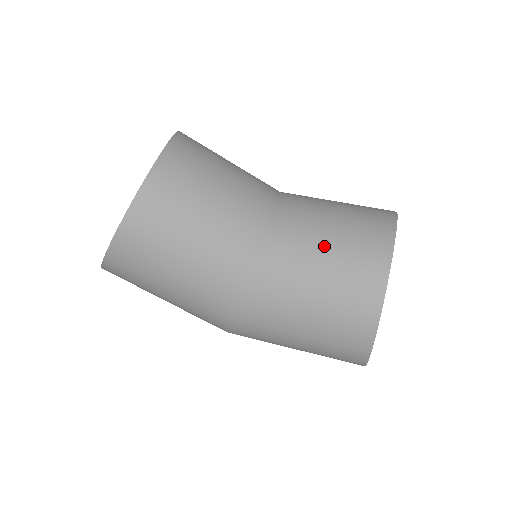
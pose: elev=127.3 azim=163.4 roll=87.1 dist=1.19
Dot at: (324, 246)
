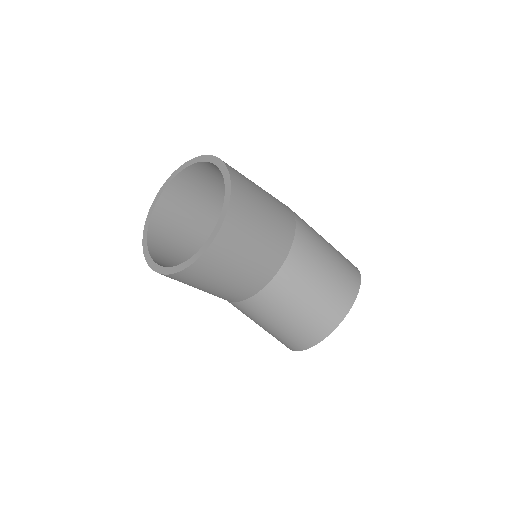
Dot at: (286, 319)
